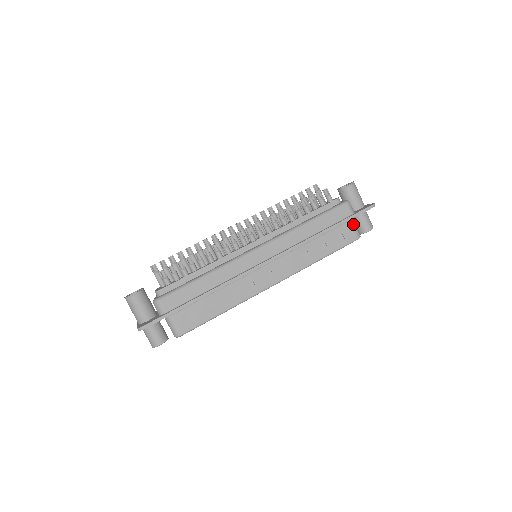
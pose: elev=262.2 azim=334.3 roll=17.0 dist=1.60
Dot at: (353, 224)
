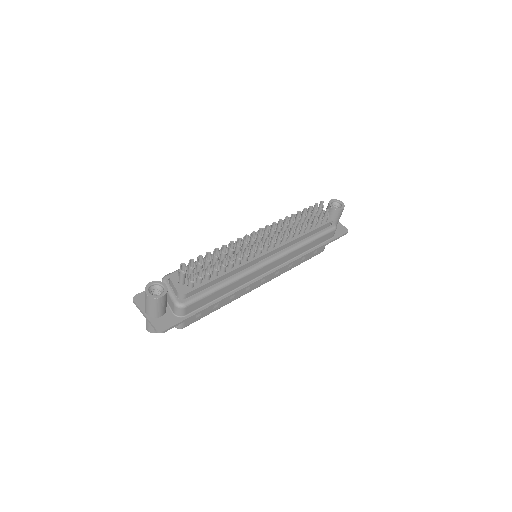
Dot at: occluded
